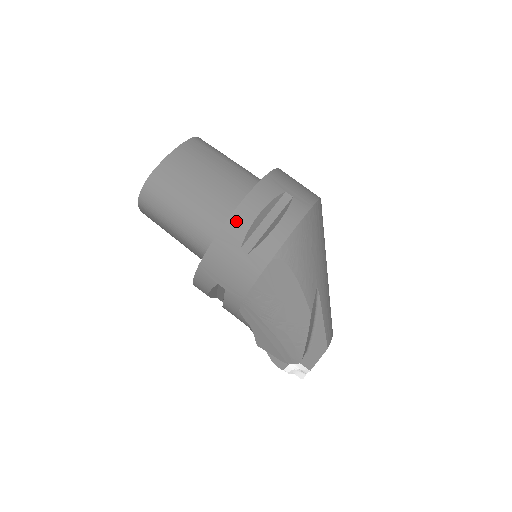
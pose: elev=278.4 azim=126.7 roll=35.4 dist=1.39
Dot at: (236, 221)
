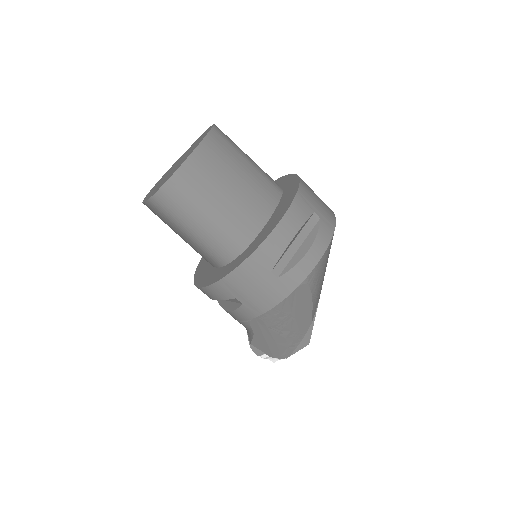
Dot at: (271, 245)
